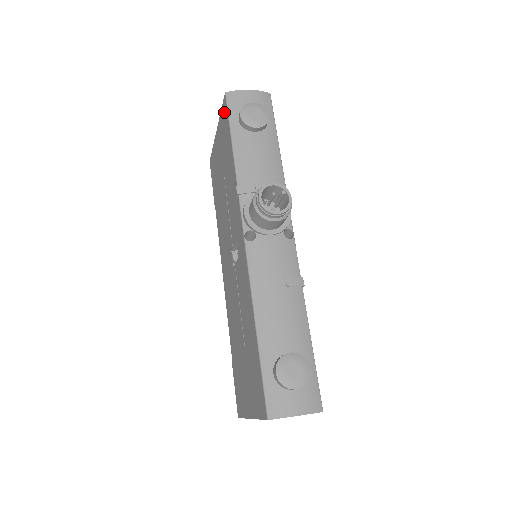
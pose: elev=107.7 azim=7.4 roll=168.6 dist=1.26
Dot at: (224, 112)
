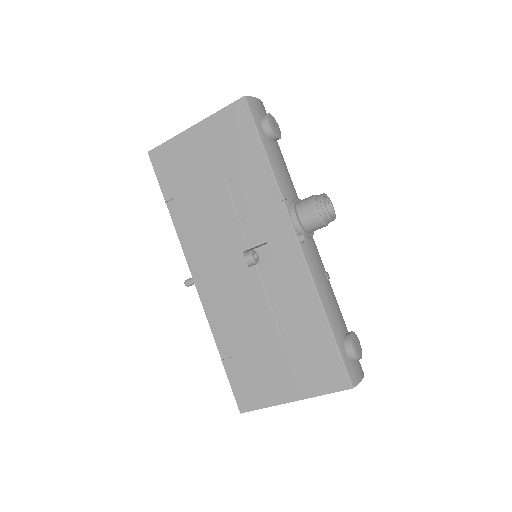
Dot at: (237, 114)
